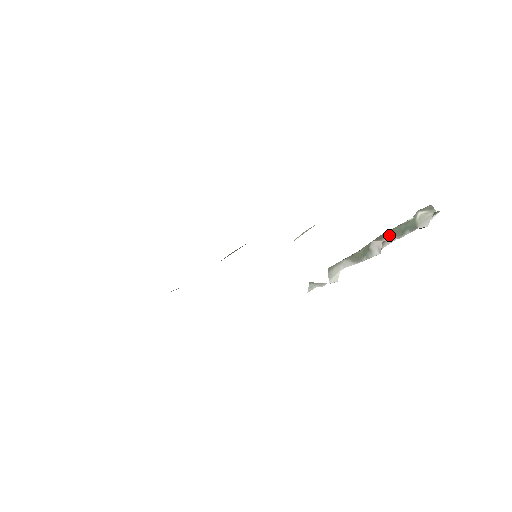
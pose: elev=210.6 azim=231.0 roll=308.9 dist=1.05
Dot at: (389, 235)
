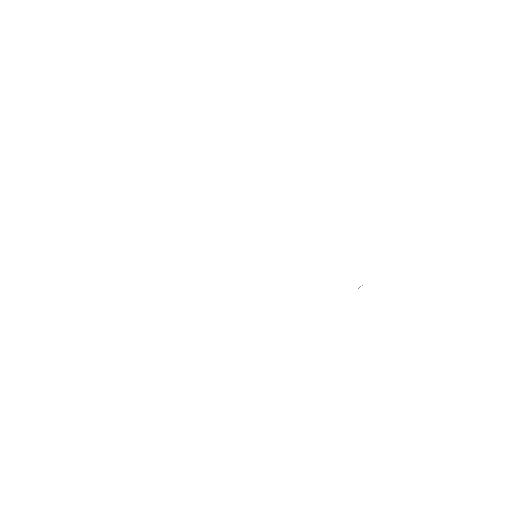
Dot at: occluded
